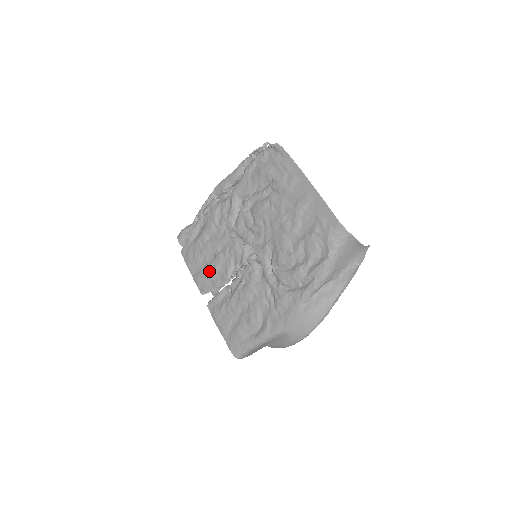
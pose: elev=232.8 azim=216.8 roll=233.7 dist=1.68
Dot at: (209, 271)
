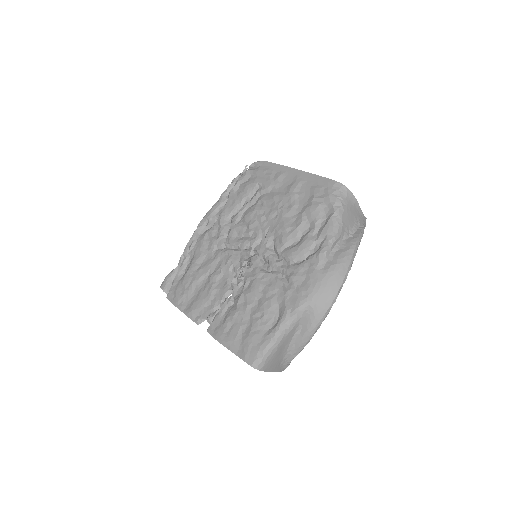
Dot at: (204, 295)
